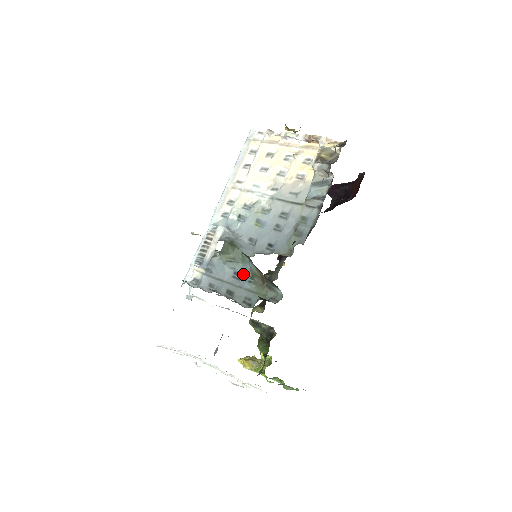
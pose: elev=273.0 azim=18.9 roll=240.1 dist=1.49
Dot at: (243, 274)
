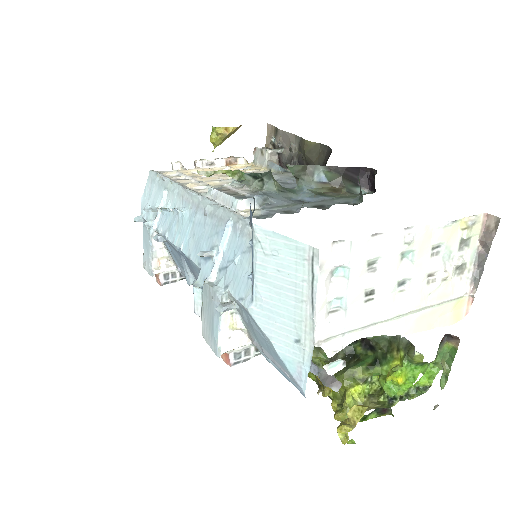
Dot at: (308, 197)
